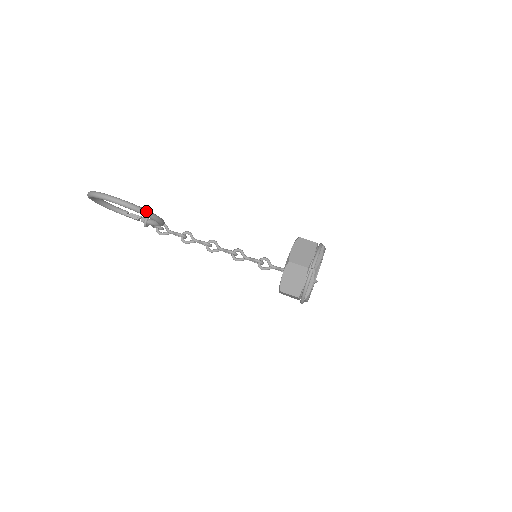
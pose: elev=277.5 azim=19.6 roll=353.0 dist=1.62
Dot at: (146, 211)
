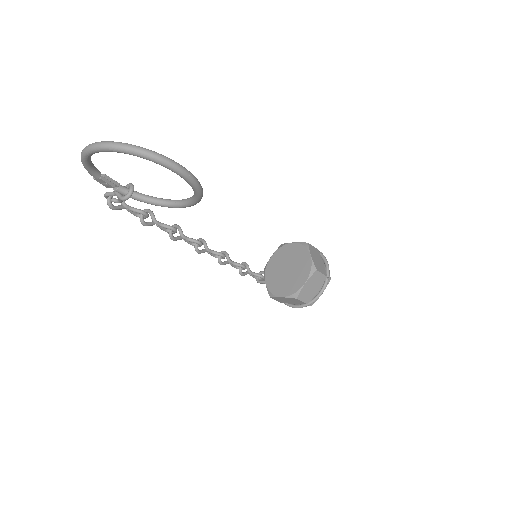
Dot at: (202, 194)
